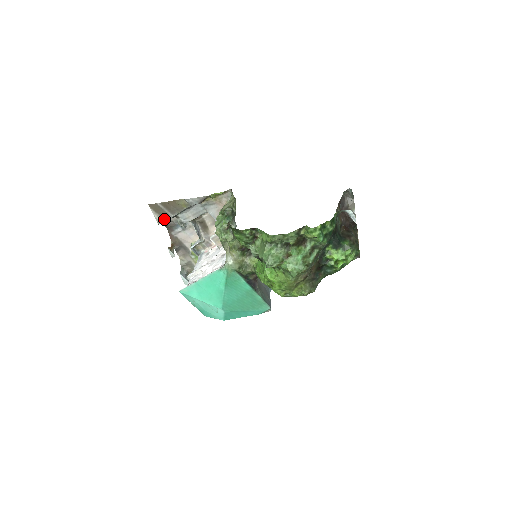
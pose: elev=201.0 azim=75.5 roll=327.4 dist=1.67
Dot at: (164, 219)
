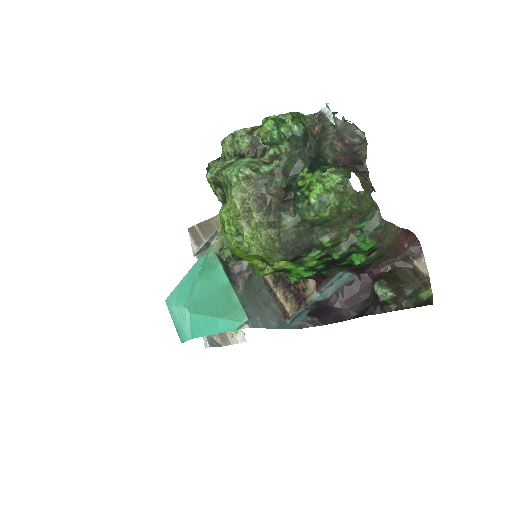
Dot at: (199, 247)
